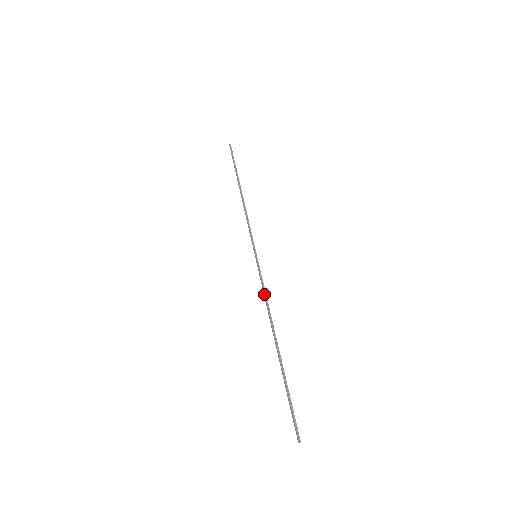
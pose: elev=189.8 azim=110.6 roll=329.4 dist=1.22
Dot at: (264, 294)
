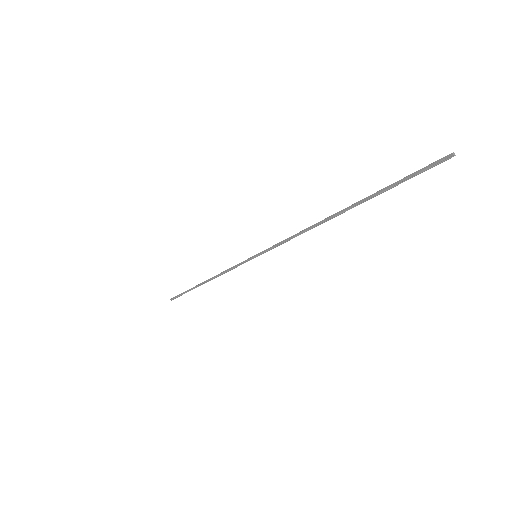
Dot at: (289, 237)
